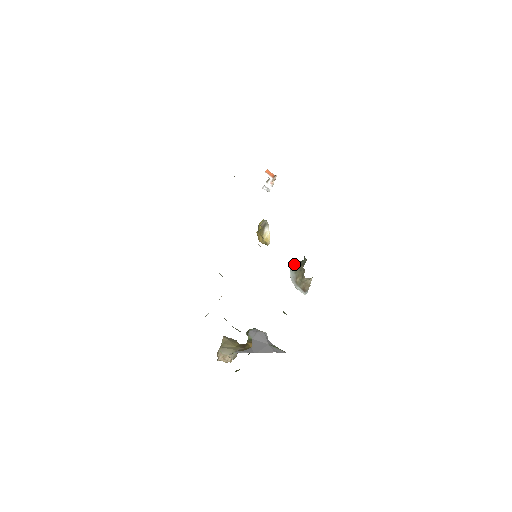
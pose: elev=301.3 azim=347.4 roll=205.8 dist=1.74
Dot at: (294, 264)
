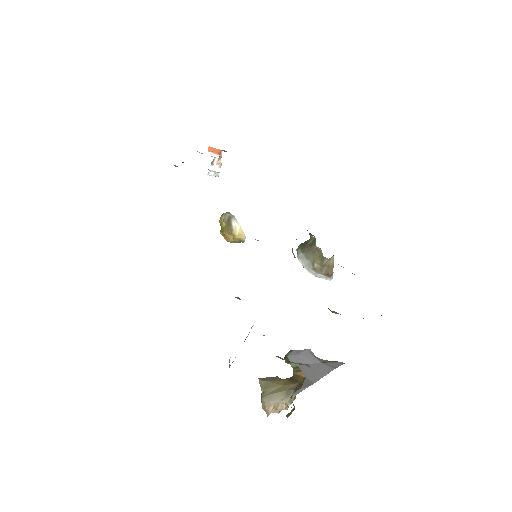
Dot at: (298, 249)
